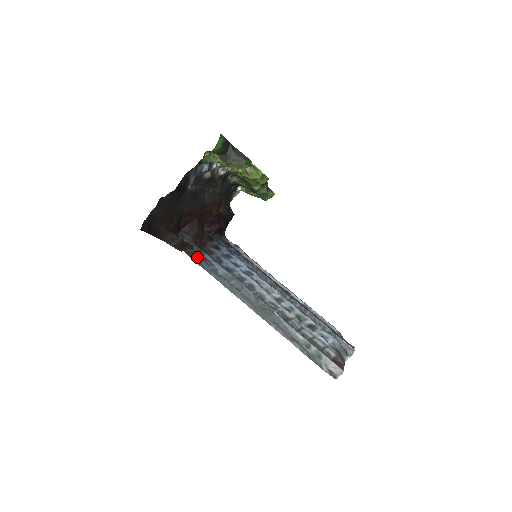
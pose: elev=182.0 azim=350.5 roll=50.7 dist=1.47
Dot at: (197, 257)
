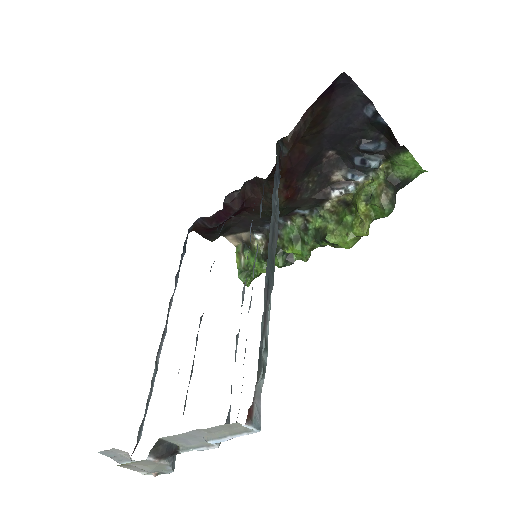
Dot at: occluded
